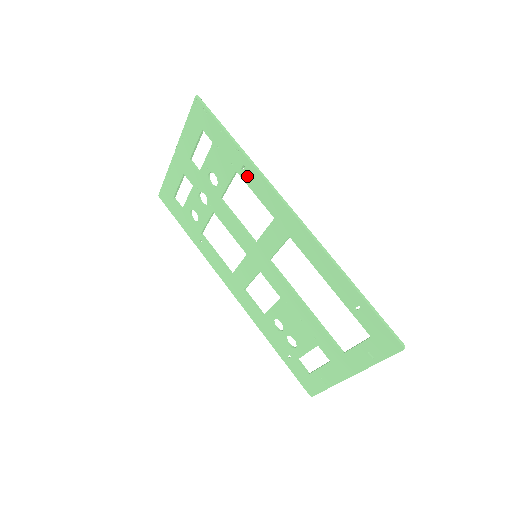
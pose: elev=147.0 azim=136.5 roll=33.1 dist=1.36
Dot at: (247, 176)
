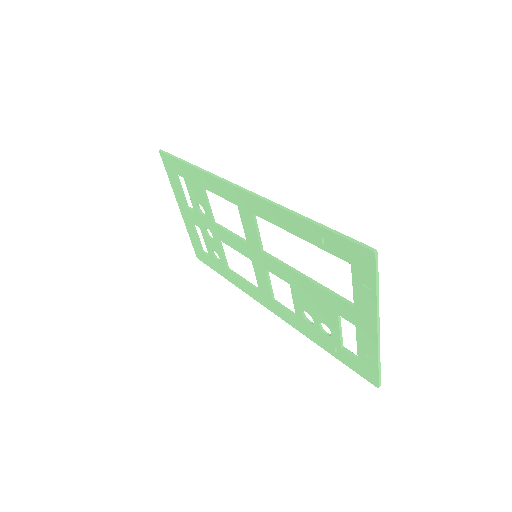
Dot at: (207, 185)
